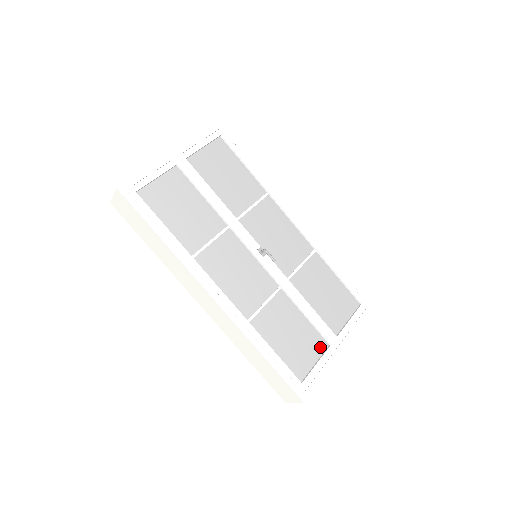
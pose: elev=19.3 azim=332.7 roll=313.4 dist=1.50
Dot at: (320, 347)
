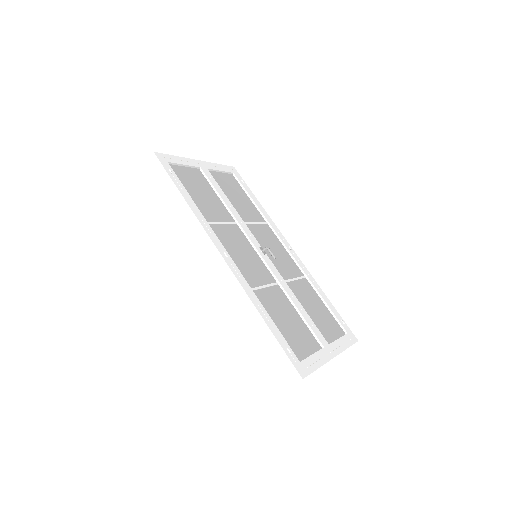
Dot at: (314, 345)
